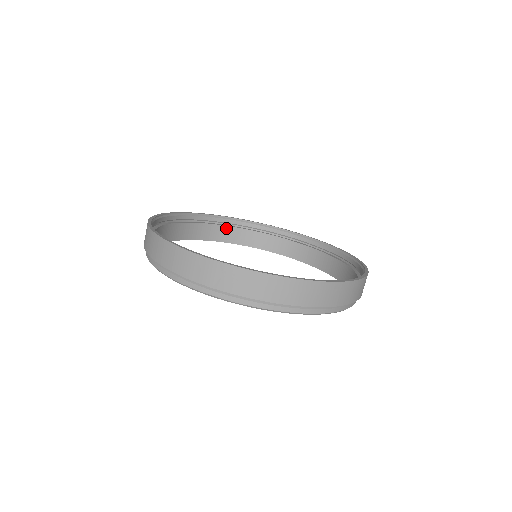
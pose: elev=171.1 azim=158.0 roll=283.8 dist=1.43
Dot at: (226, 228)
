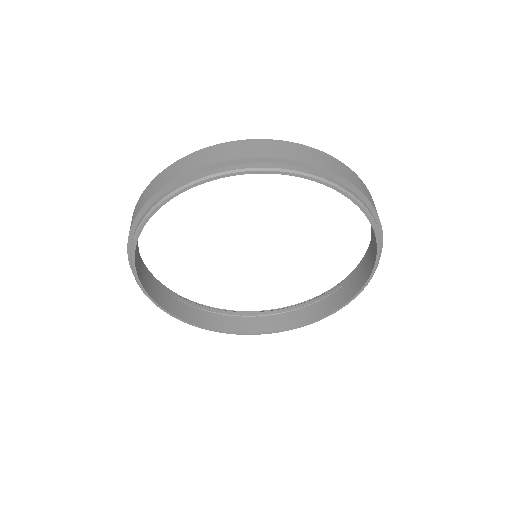
Dot at: (168, 296)
